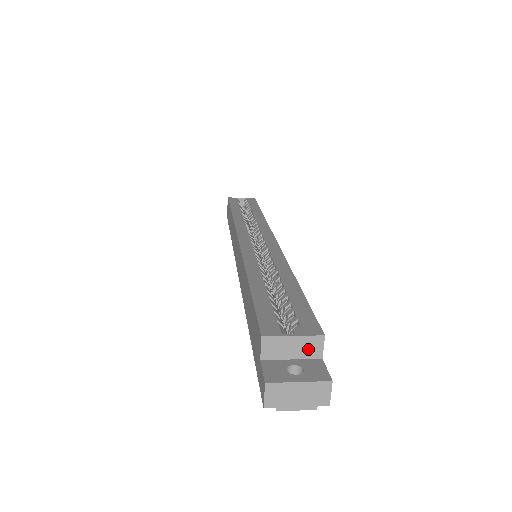
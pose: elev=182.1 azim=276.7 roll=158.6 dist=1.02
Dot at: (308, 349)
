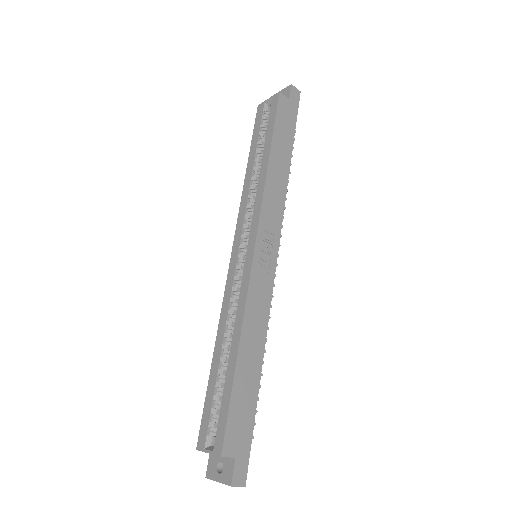
Dot at: occluded
